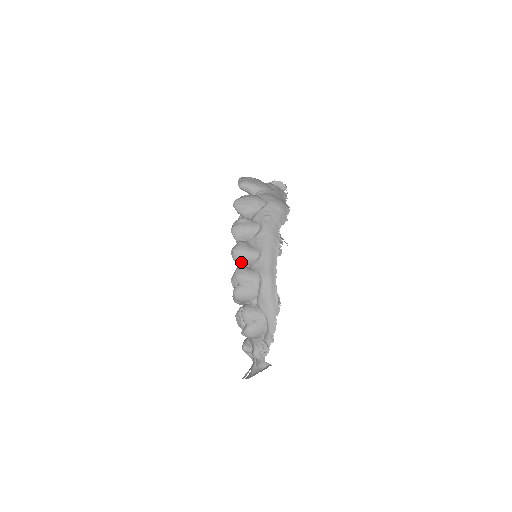
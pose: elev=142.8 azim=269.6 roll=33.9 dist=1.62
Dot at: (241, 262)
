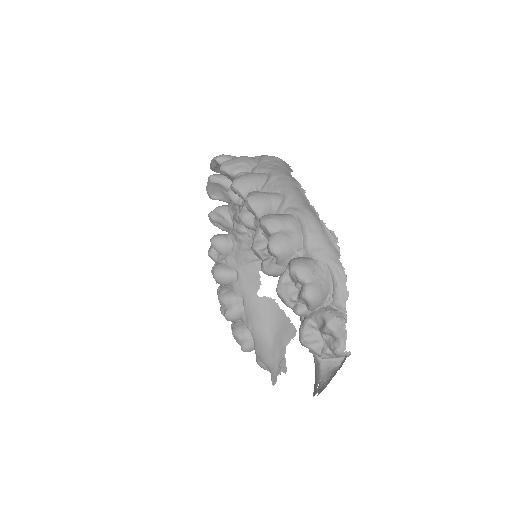
Dot at: (263, 210)
